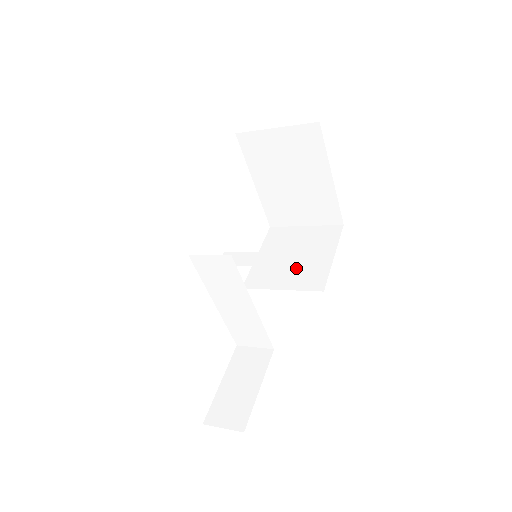
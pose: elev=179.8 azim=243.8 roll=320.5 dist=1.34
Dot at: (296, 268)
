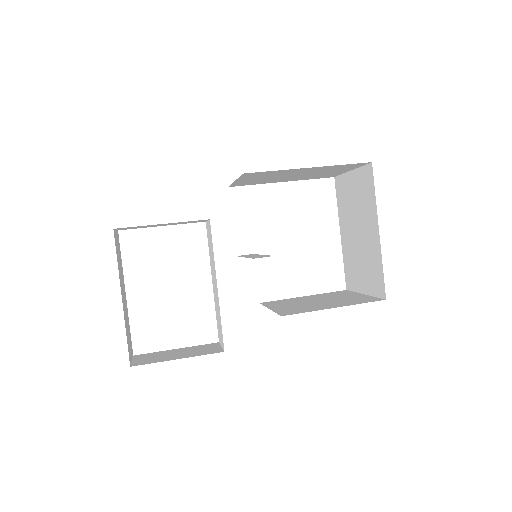
Dot at: (302, 305)
